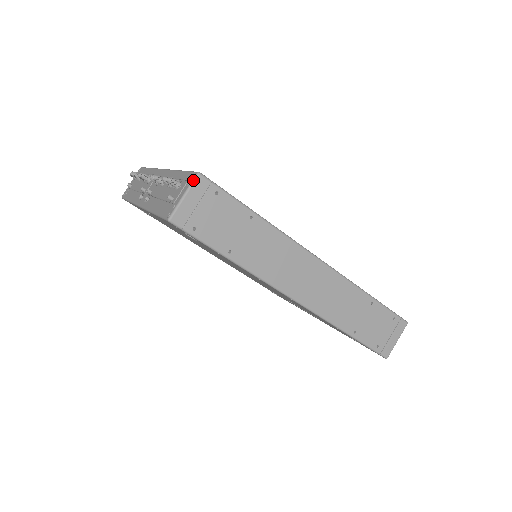
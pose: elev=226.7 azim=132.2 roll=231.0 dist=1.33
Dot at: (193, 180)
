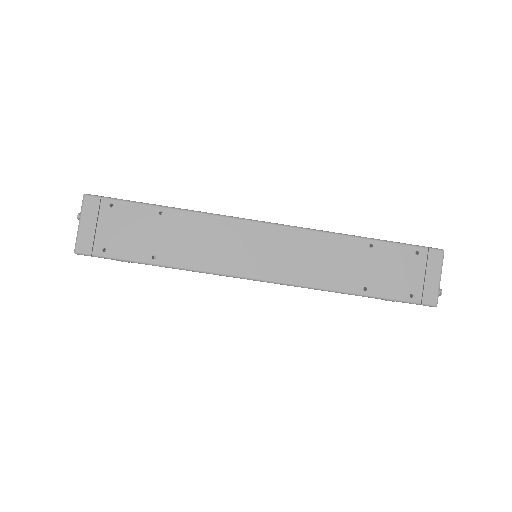
Dot at: (82, 204)
